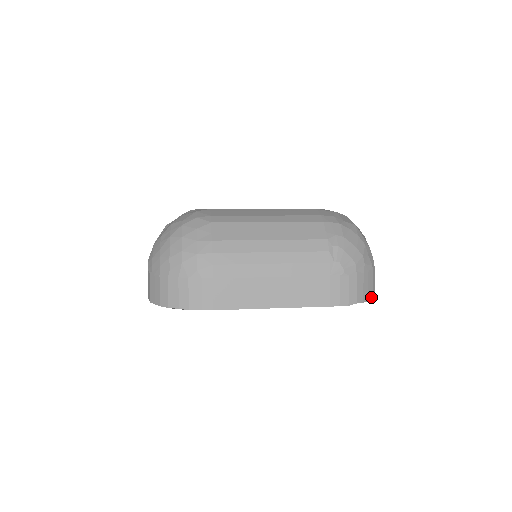
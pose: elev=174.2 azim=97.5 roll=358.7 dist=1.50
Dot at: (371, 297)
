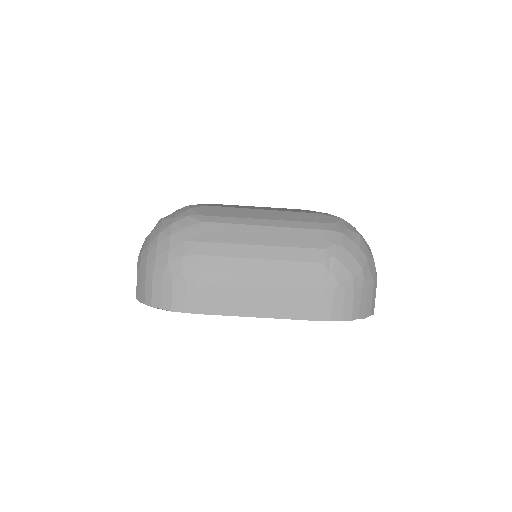
Dot at: (369, 314)
